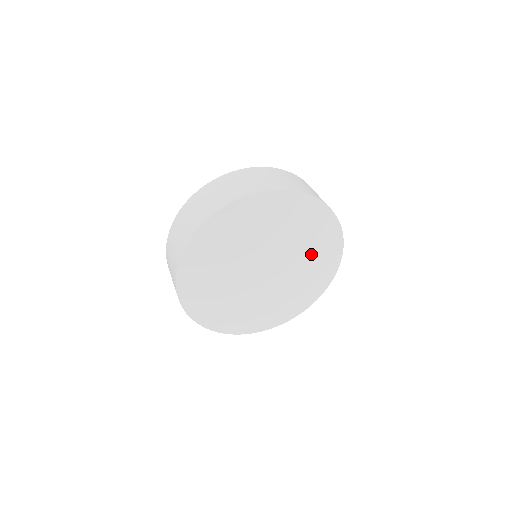
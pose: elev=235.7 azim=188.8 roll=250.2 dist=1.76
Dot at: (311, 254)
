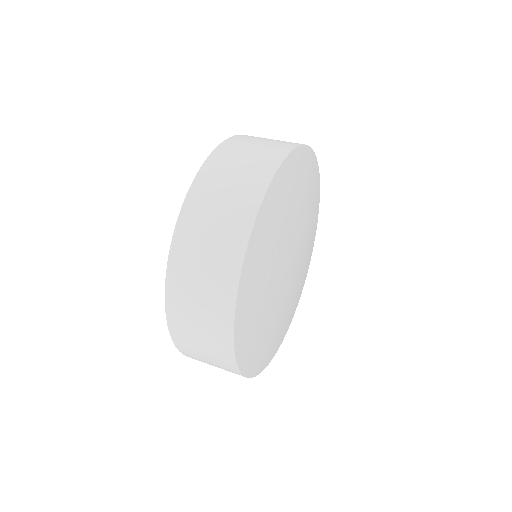
Dot at: (304, 264)
